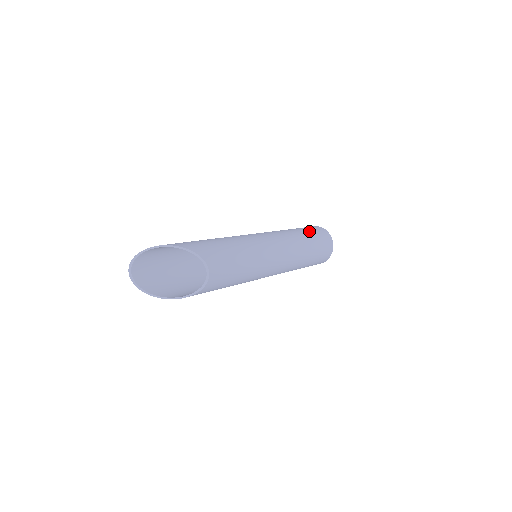
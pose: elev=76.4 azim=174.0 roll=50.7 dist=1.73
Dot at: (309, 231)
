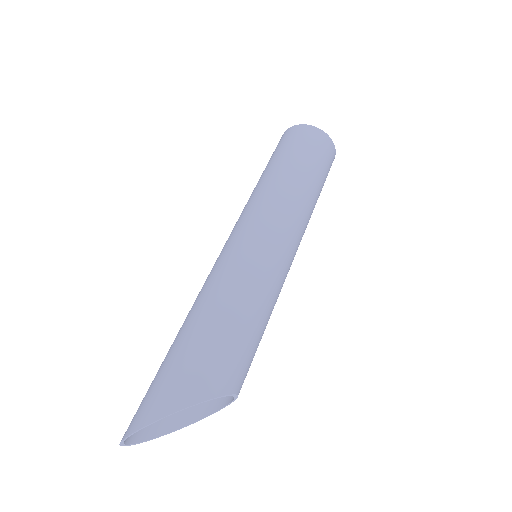
Dot at: (312, 161)
